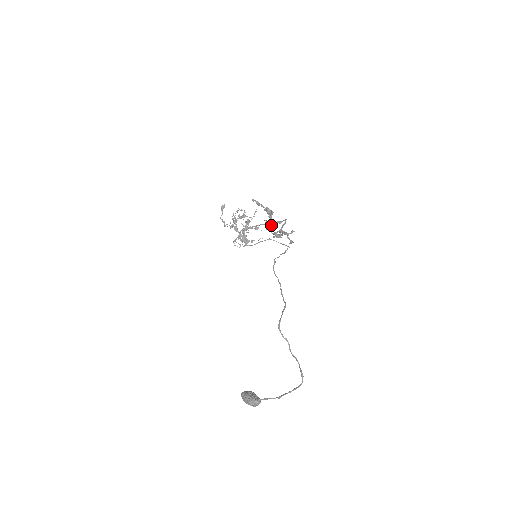
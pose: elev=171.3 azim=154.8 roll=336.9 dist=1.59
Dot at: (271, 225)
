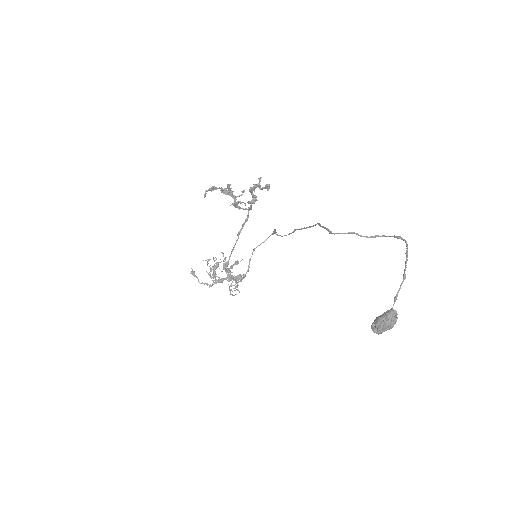
Dot at: (239, 201)
